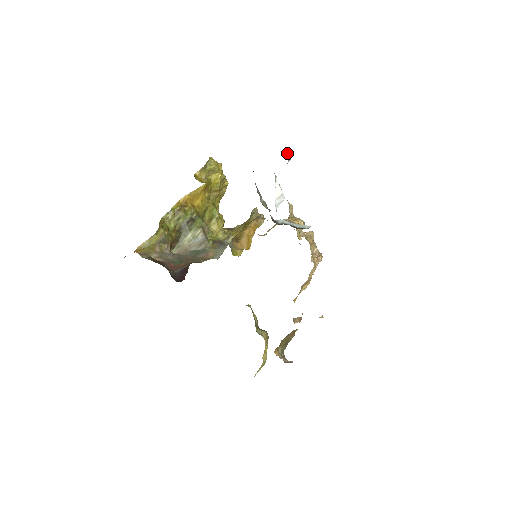
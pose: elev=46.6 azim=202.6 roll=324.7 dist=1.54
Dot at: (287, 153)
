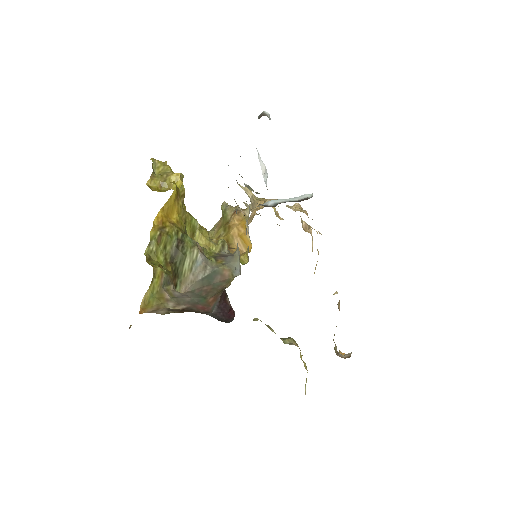
Dot at: (263, 114)
